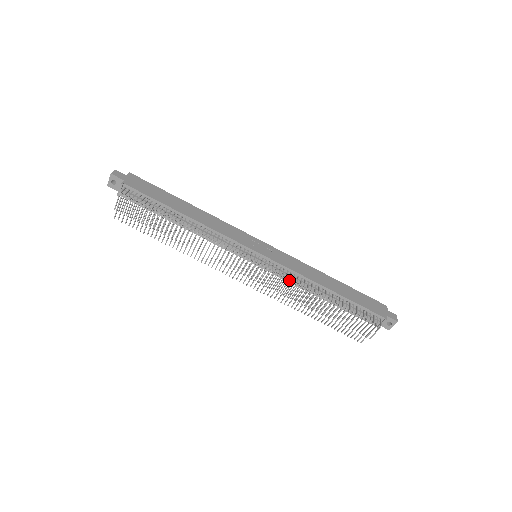
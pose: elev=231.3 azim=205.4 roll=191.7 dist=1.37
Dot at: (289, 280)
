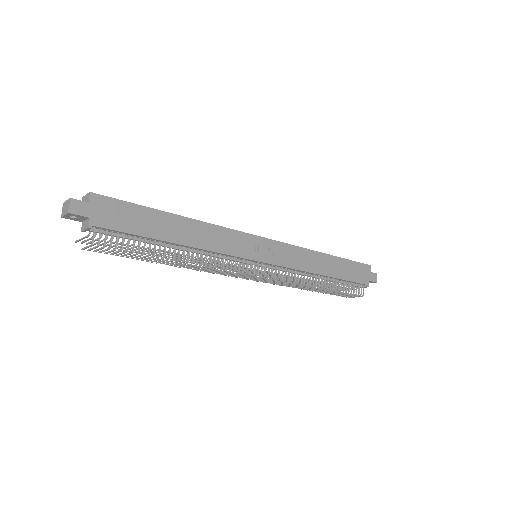
Dot at: (291, 283)
